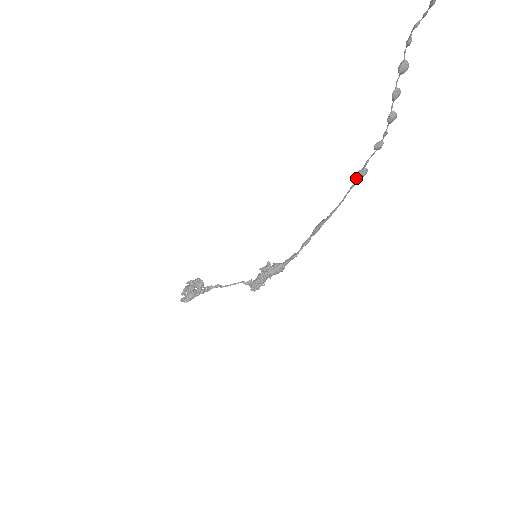
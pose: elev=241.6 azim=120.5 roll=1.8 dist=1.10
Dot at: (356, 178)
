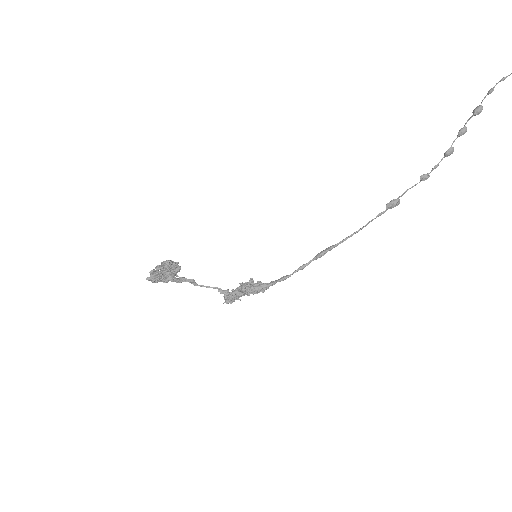
Dot at: (388, 206)
